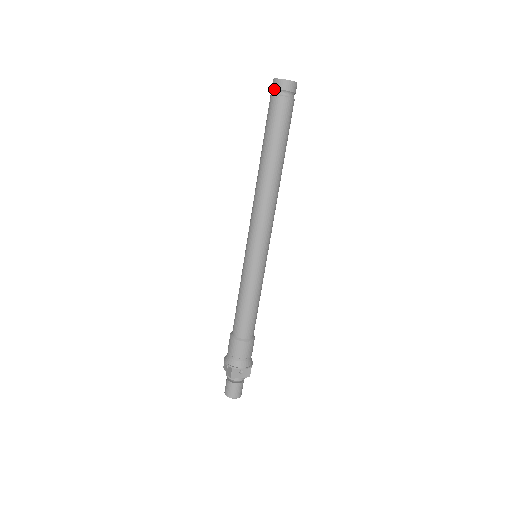
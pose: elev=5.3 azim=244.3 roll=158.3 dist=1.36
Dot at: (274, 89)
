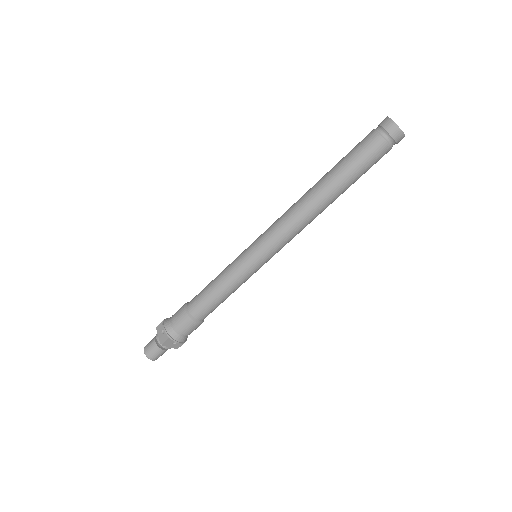
Dot at: (384, 129)
